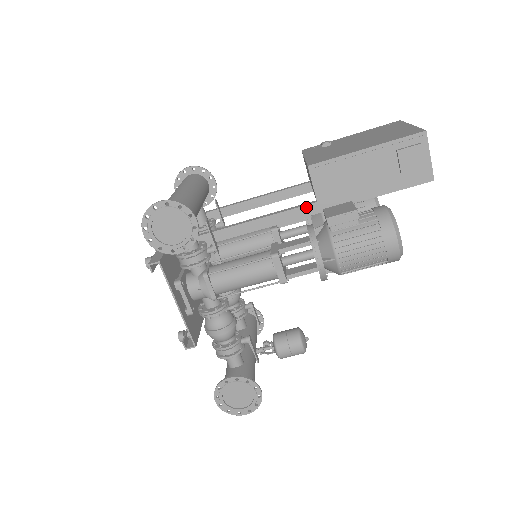
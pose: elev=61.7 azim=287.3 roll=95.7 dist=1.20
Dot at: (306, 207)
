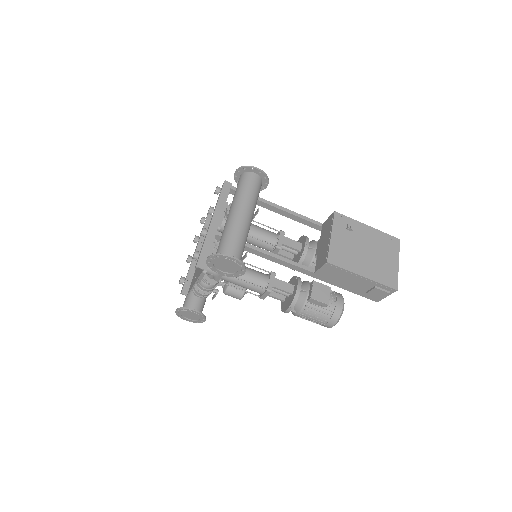
Dot at: (306, 271)
